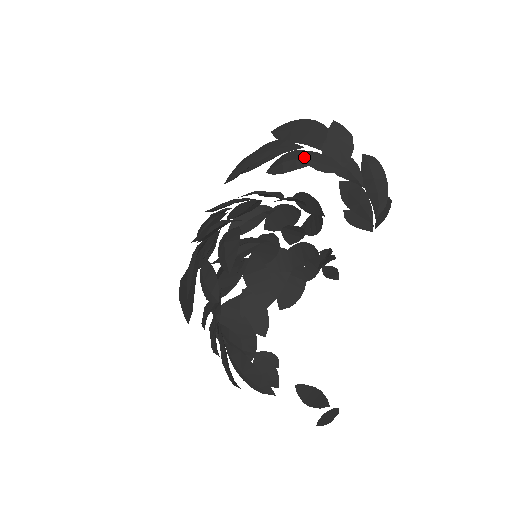
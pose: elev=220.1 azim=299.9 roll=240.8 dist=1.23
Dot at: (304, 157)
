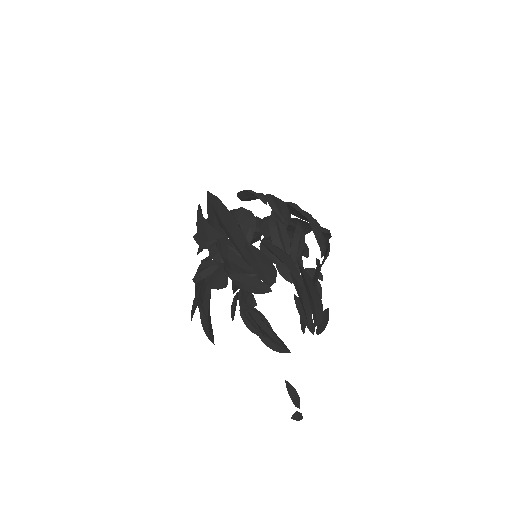
Dot at: (229, 276)
